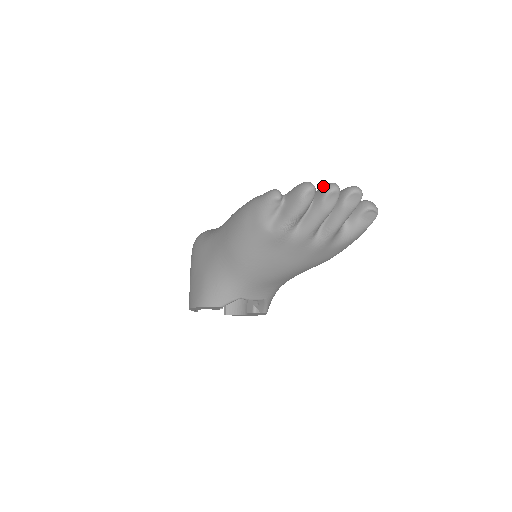
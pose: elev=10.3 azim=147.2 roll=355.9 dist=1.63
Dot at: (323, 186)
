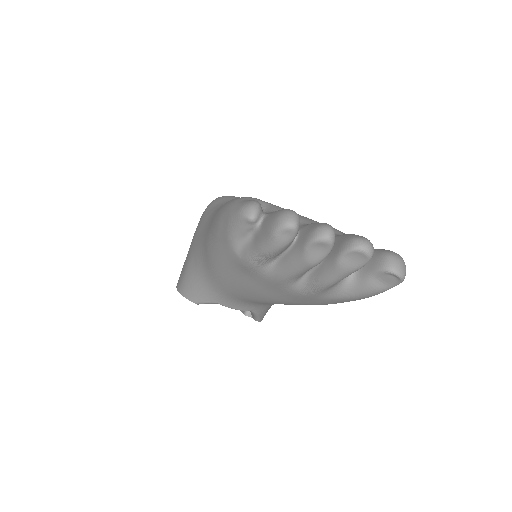
Dot at: (315, 224)
